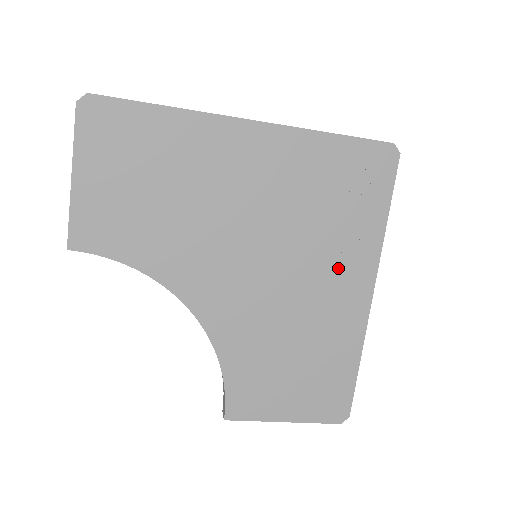
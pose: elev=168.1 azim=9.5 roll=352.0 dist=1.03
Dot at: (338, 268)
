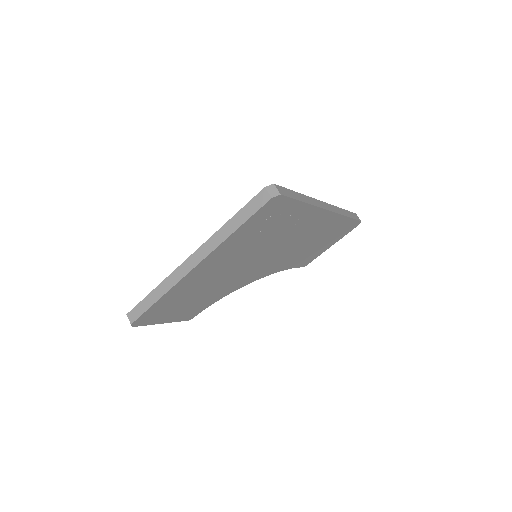
Dot at: (300, 227)
